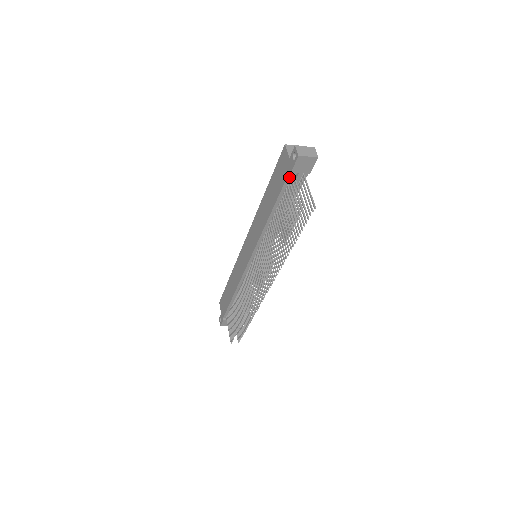
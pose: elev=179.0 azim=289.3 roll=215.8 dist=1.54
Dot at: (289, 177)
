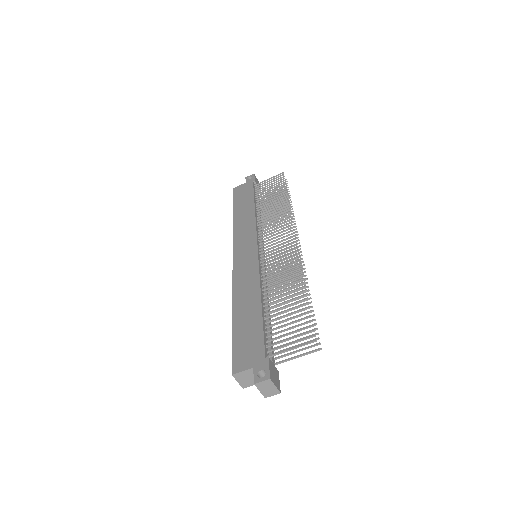
Dot at: (254, 186)
